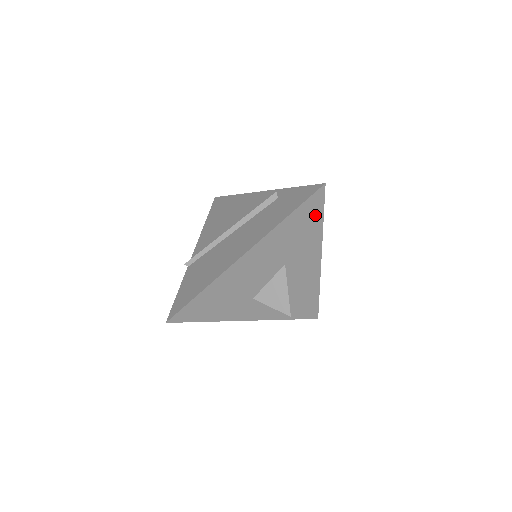
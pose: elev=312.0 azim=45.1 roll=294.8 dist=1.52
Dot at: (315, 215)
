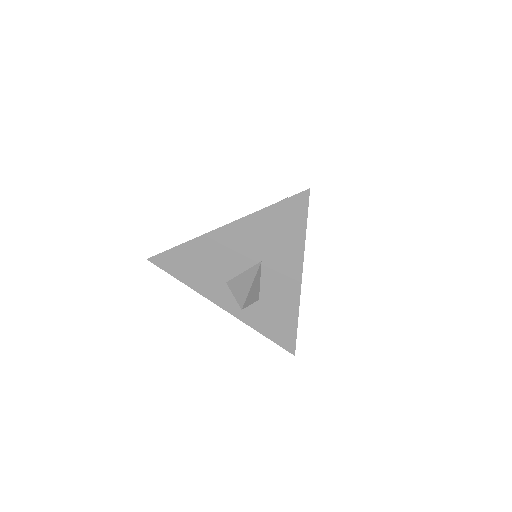
Dot at: (297, 220)
